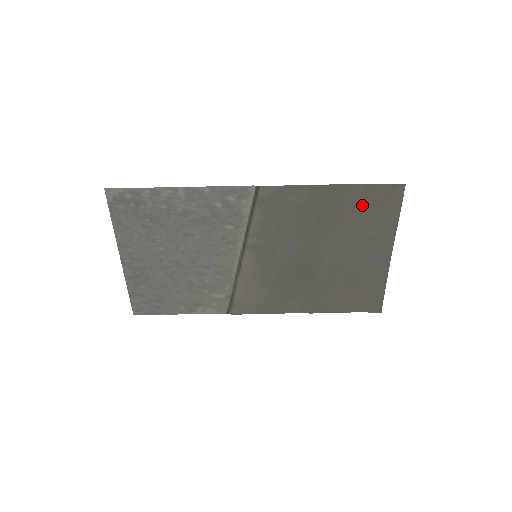
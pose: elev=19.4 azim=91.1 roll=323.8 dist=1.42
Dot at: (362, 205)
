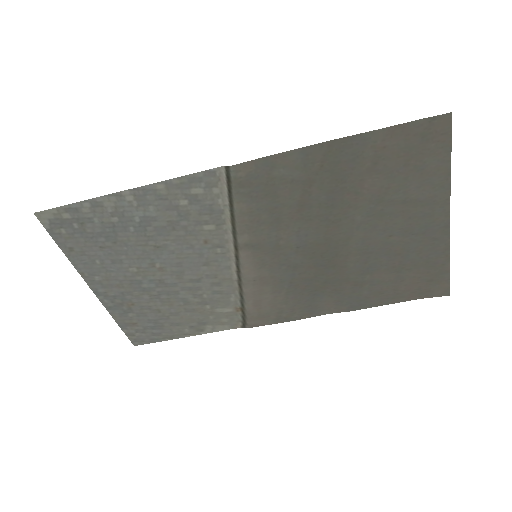
Dot at: (388, 159)
